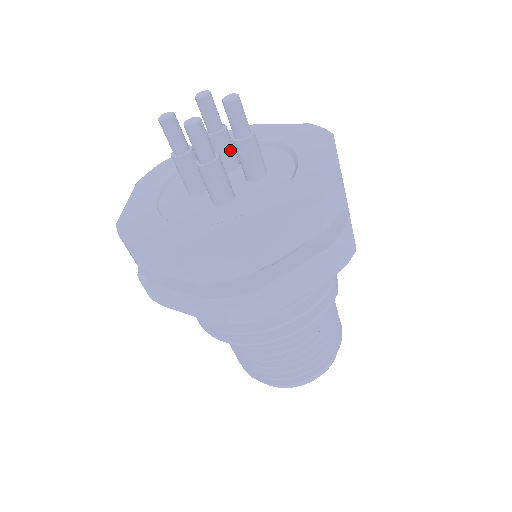
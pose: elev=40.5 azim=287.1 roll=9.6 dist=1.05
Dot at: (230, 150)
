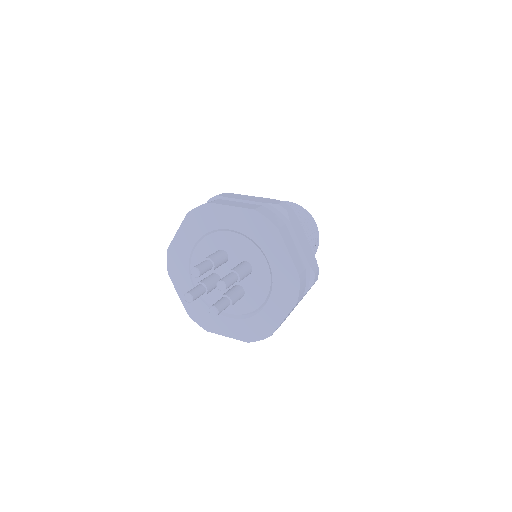
Dot at: (221, 263)
